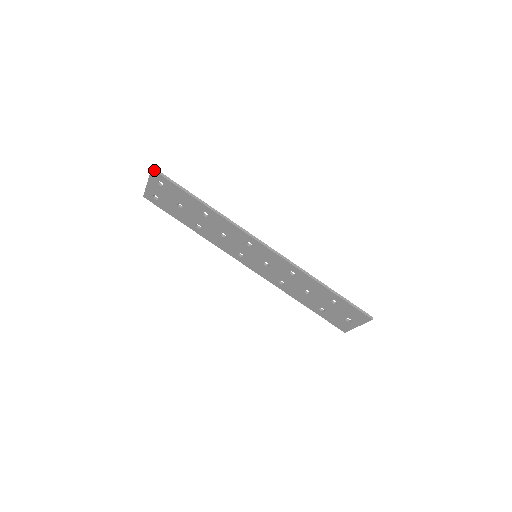
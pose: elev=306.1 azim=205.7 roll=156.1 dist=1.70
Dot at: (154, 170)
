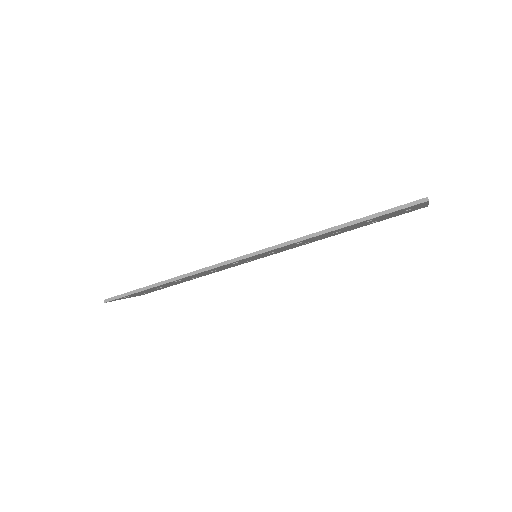
Dot at: occluded
